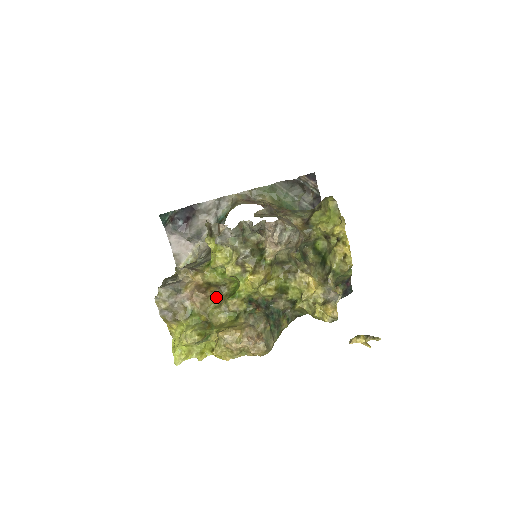
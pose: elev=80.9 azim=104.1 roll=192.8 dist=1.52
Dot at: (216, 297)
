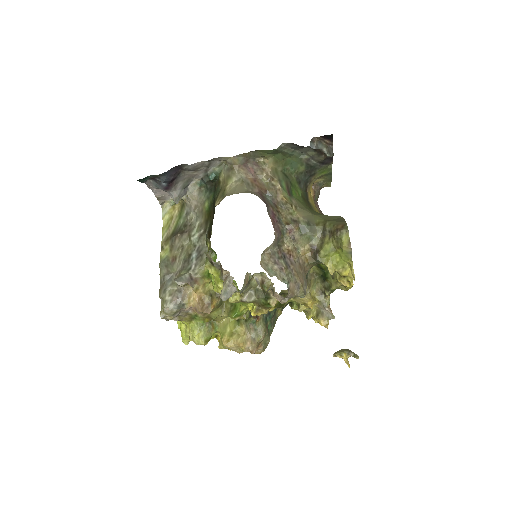
Dot at: (218, 306)
